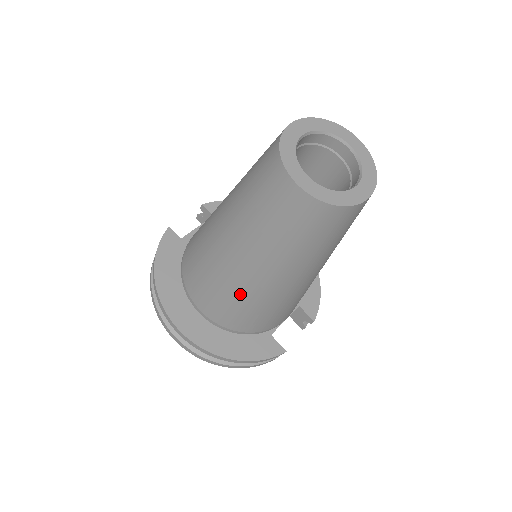
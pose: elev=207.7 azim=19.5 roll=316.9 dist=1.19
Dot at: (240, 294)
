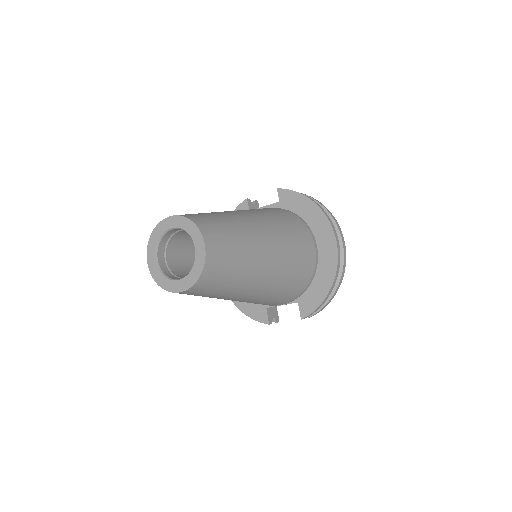
Dot at: occluded
